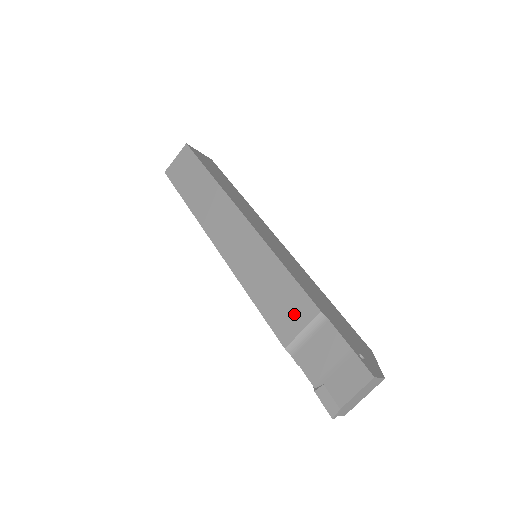
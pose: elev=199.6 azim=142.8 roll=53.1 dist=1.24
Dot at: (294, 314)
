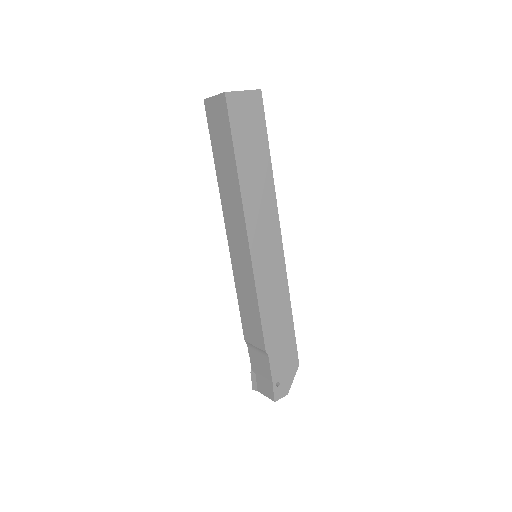
Dot at: (254, 335)
